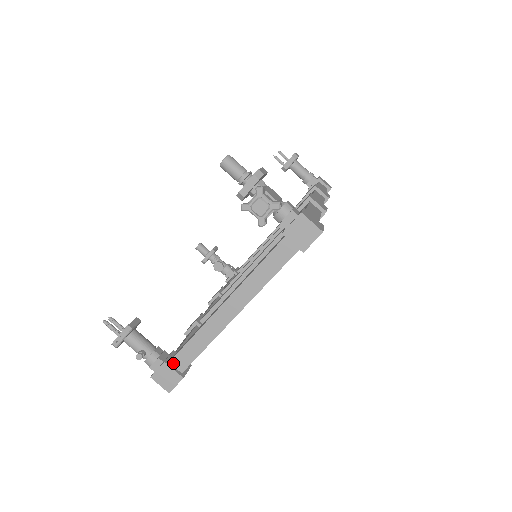
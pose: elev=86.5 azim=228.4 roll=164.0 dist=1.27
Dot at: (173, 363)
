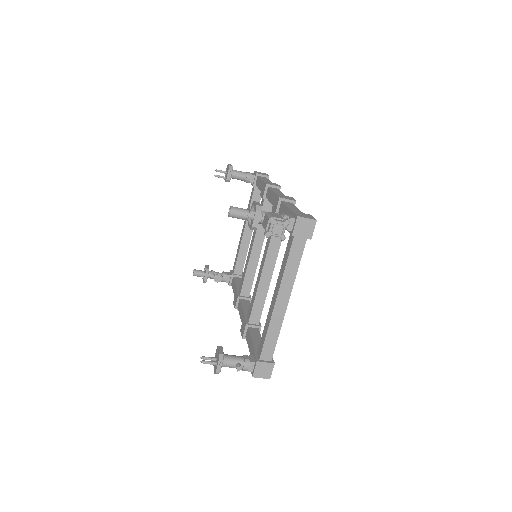
Dot at: (262, 359)
